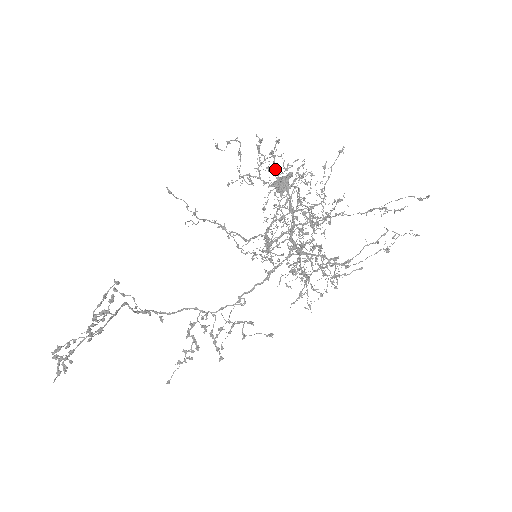
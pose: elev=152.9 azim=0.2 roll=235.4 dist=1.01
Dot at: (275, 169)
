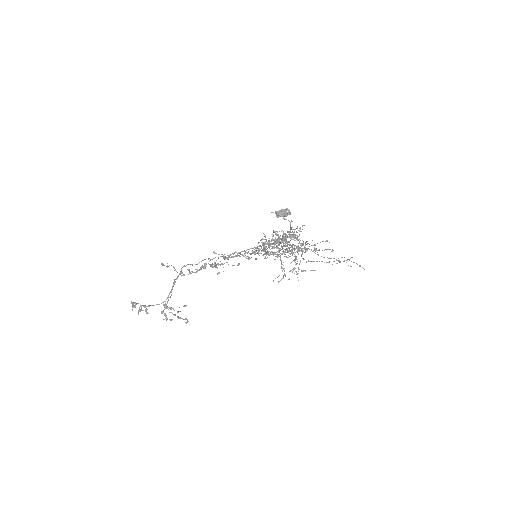
Dot at: (283, 238)
